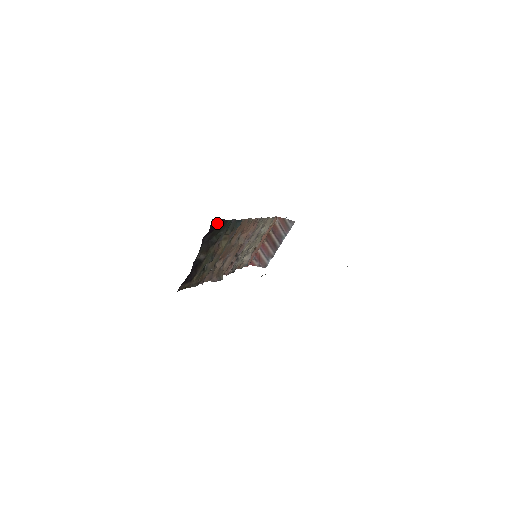
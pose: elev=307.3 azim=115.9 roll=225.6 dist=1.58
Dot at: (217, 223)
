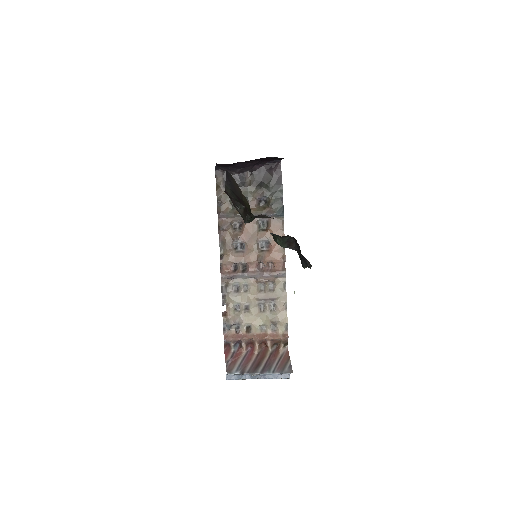
Dot at: (278, 174)
